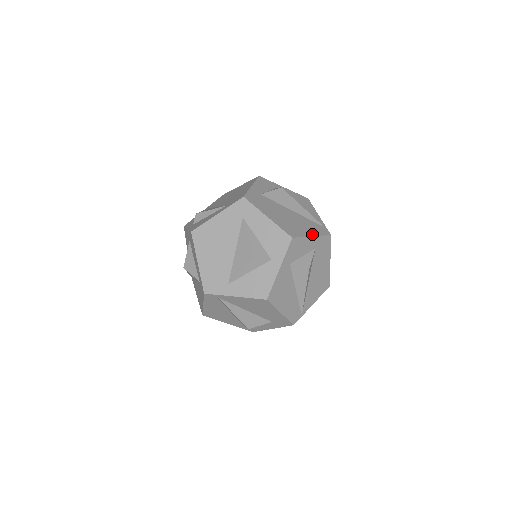
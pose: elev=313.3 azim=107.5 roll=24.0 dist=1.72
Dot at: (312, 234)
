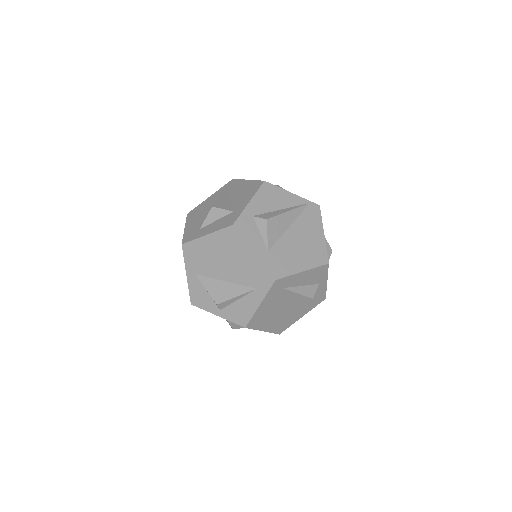
Dot at: (321, 232)
